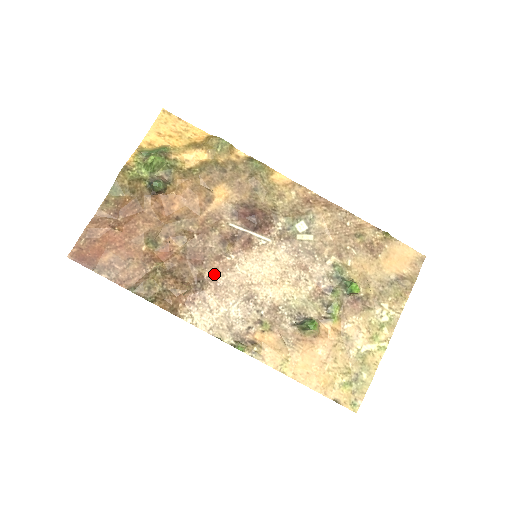
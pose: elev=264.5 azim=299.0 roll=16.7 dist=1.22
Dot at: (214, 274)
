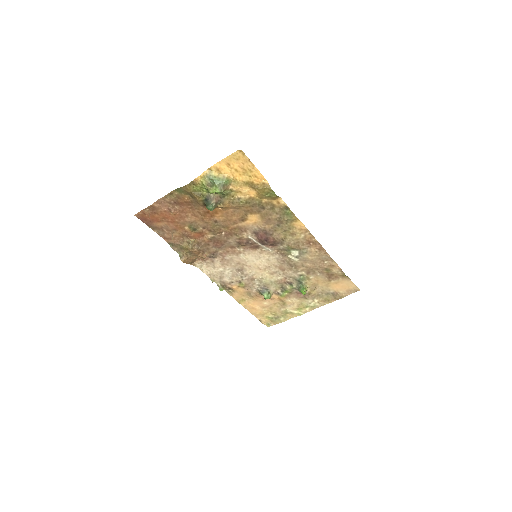
Dot at: (225, 253)
